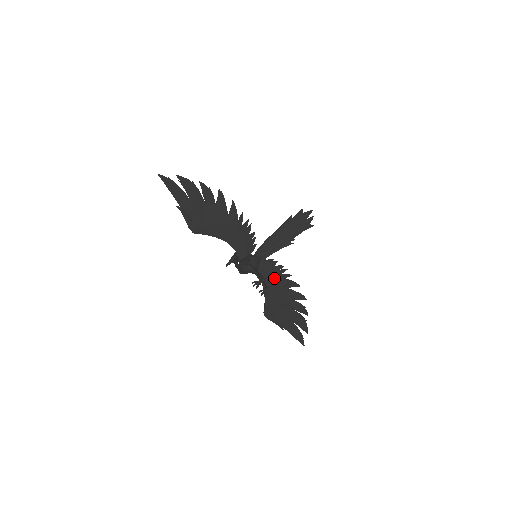
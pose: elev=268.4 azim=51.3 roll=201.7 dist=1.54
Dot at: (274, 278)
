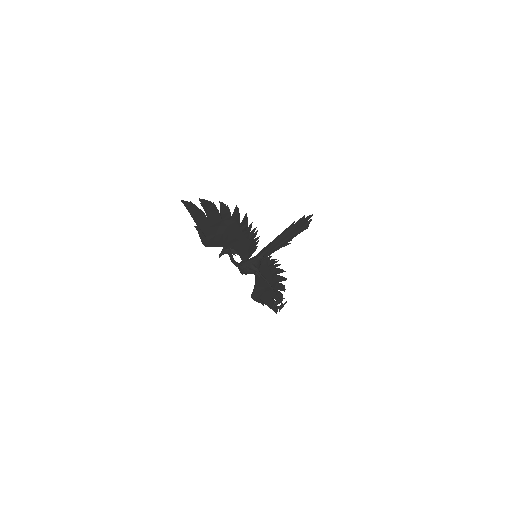
Dot at: (266, 270)
